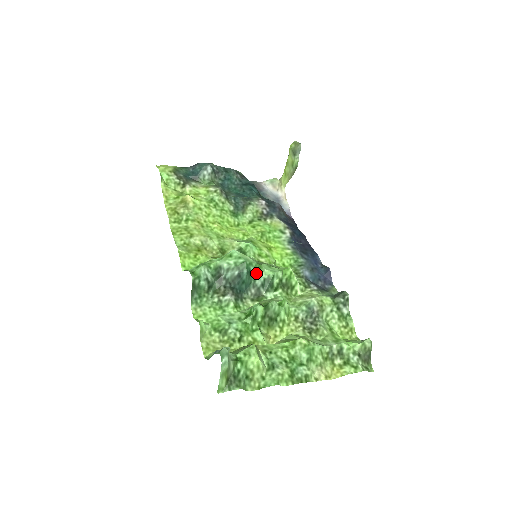
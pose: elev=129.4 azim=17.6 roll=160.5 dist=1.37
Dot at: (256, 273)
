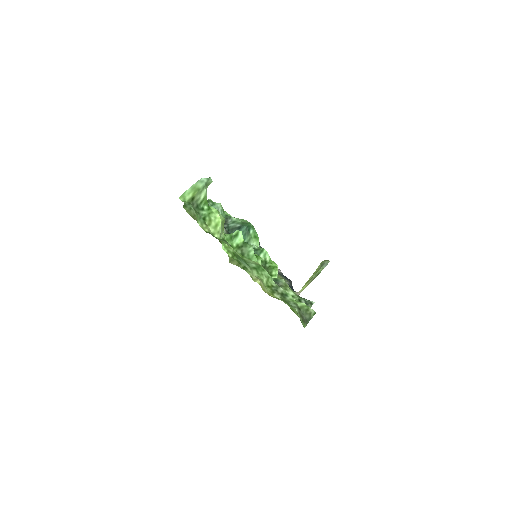
Dot at: (252, 238)
